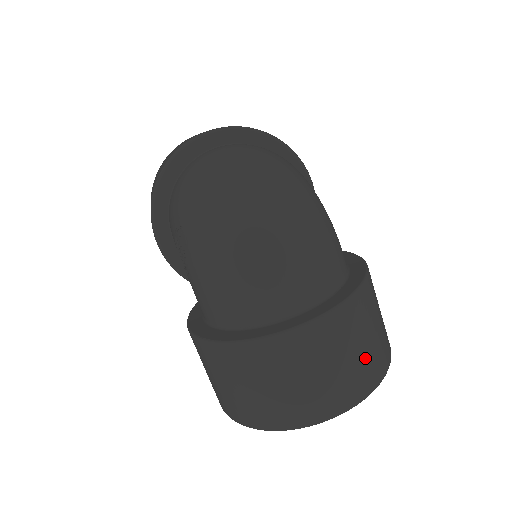
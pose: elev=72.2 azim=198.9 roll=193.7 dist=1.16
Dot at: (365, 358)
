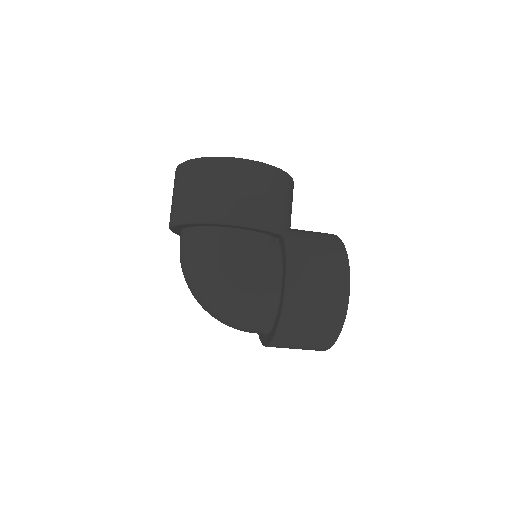
Dot at: (310, 345)
